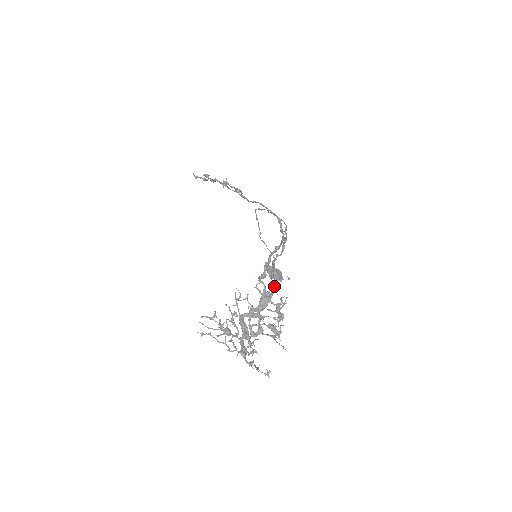
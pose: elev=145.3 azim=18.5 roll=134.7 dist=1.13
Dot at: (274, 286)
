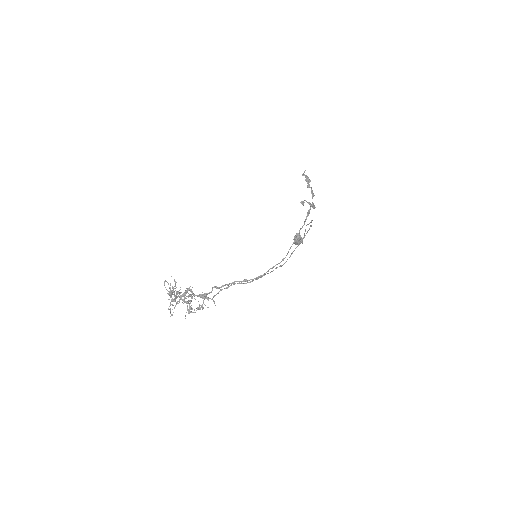
Dot at: (213, 297)
